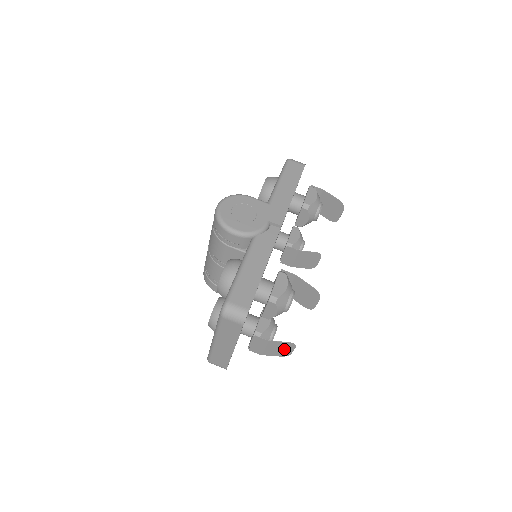
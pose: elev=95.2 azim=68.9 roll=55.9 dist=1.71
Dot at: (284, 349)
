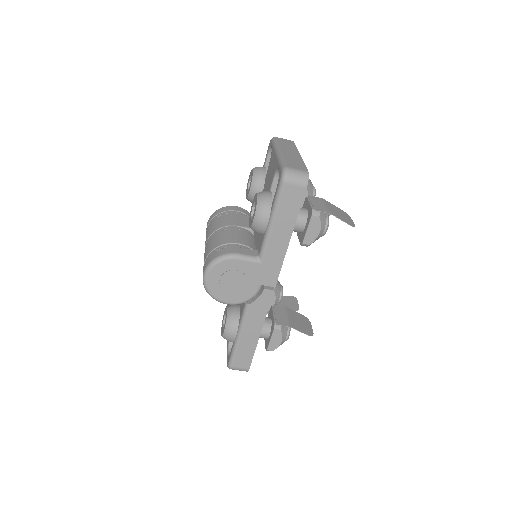
Dot at: (290, 304)
